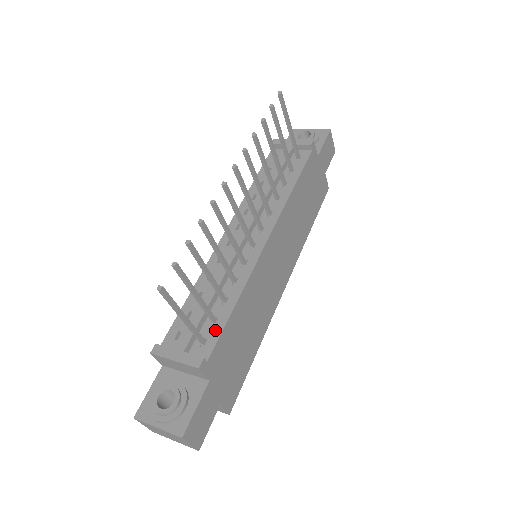
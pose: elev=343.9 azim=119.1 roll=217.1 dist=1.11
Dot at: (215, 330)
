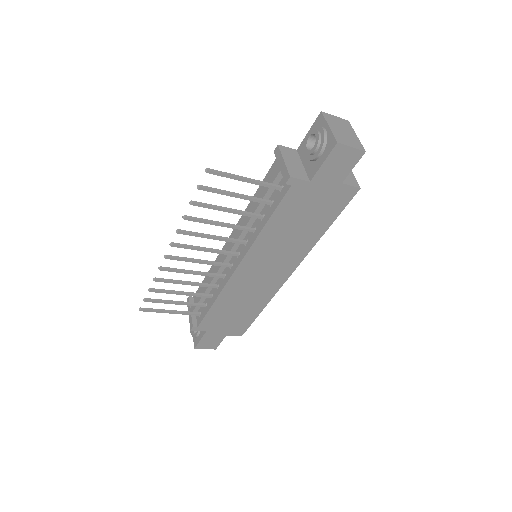
Dot at: (204, 312)
